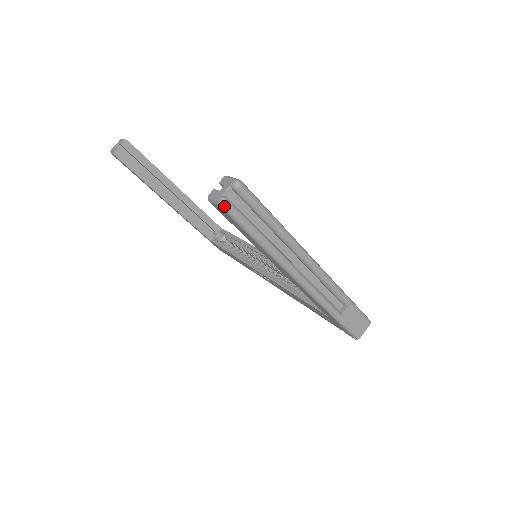
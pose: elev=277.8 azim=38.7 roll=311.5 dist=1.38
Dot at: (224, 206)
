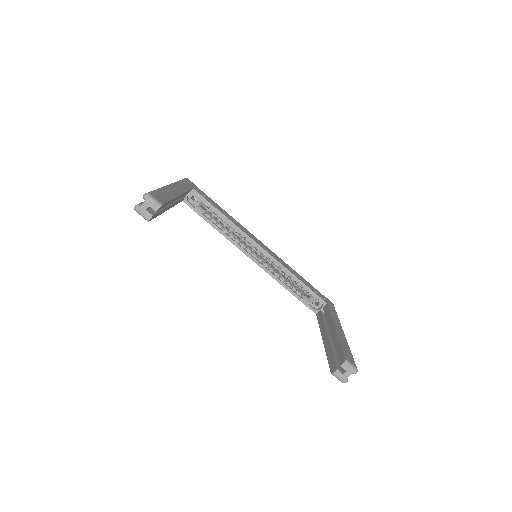
Dot at: (345, 382)
